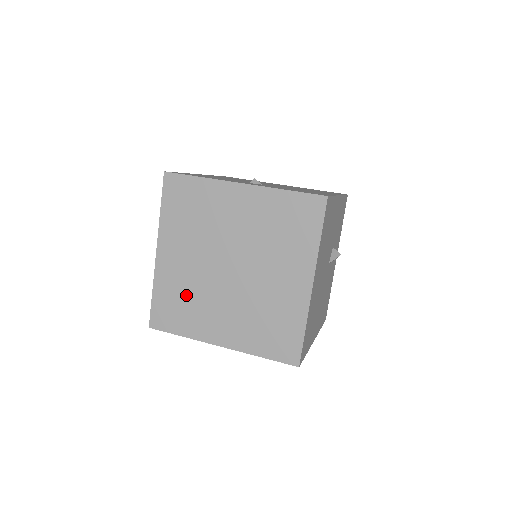
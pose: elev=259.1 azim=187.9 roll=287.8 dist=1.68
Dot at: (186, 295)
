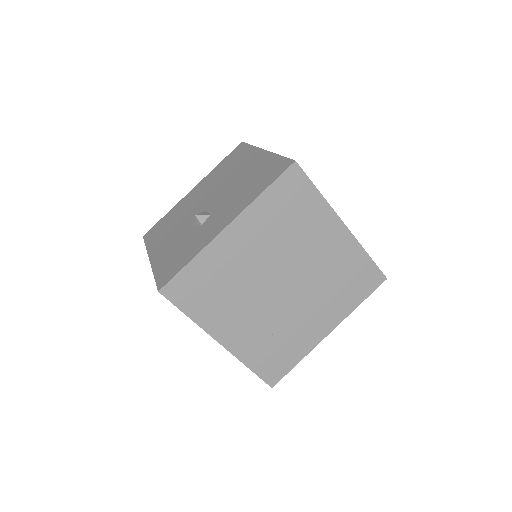
Dot at: (224, 283)
